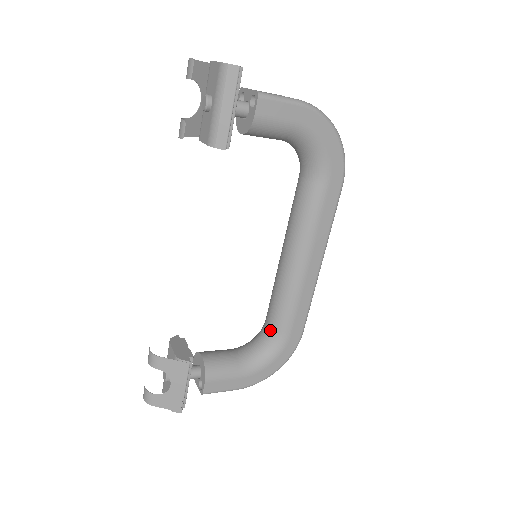
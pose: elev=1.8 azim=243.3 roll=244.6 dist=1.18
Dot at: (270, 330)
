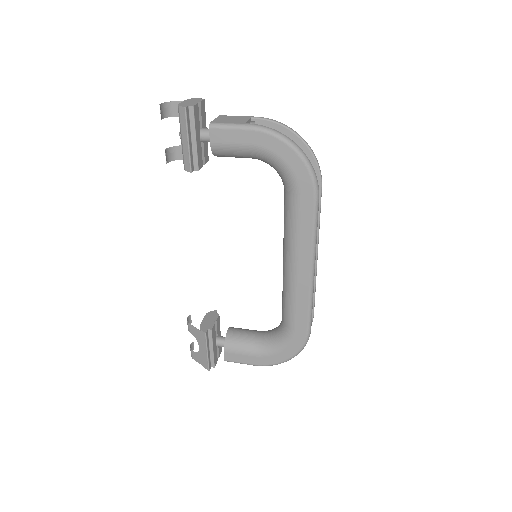
Dot at: (282, 322)
